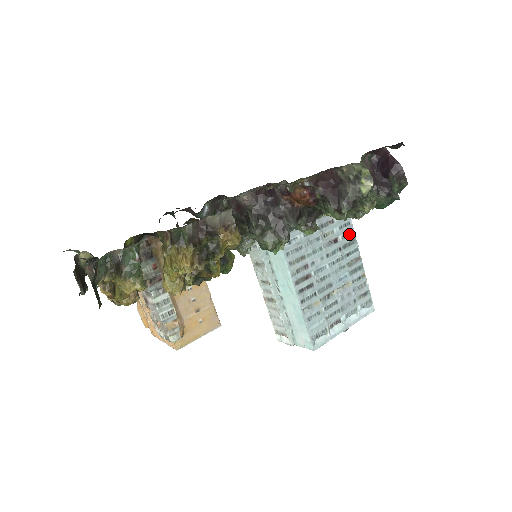
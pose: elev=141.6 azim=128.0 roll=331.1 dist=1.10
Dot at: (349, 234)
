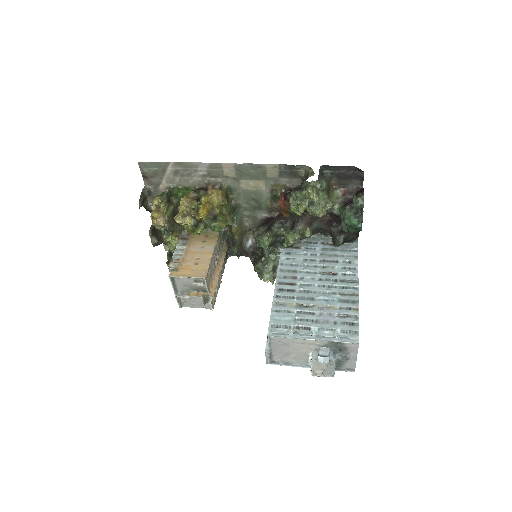
Dot at: (351, 275)
